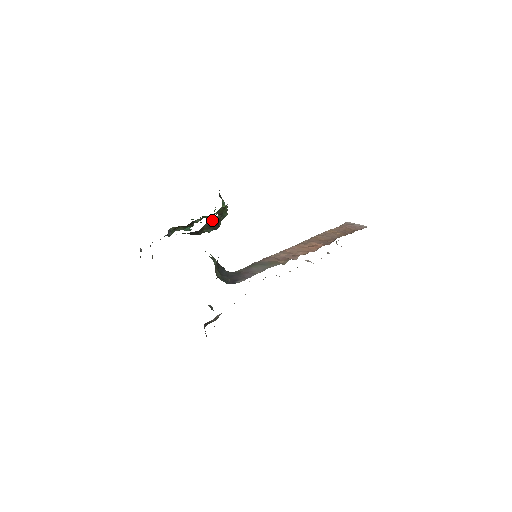
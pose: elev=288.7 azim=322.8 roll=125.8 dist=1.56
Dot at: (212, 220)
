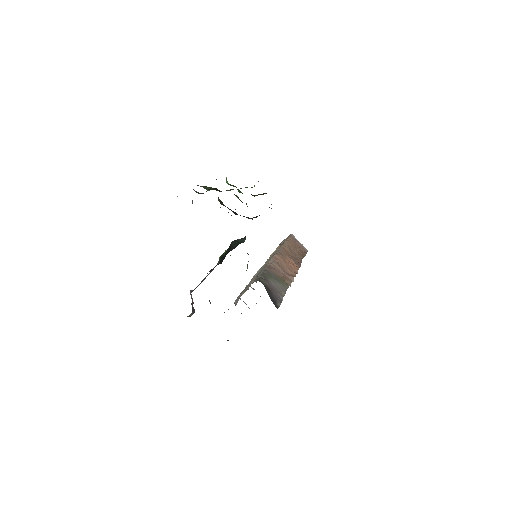
Dot at: occluded
